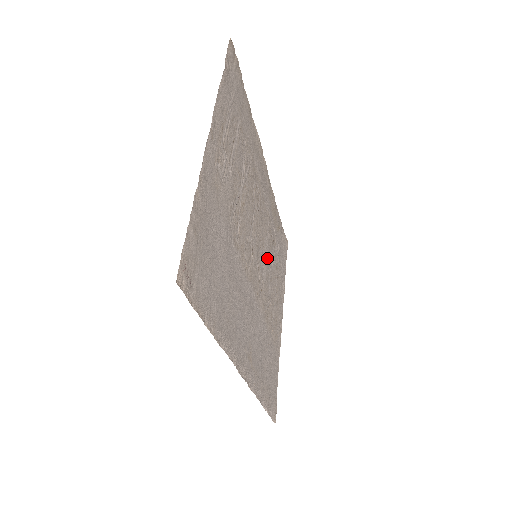
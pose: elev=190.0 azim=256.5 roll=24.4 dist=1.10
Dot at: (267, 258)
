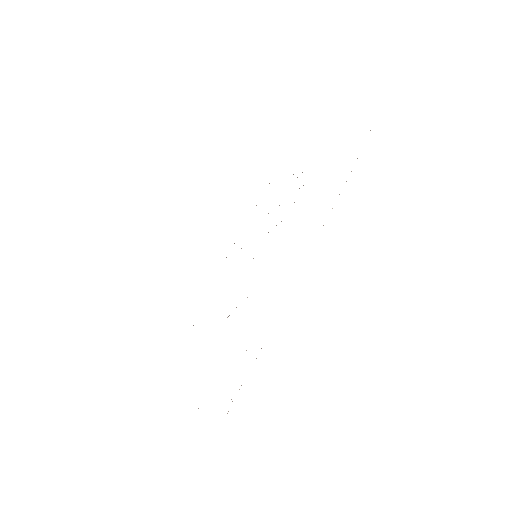
Dot at: occluded
